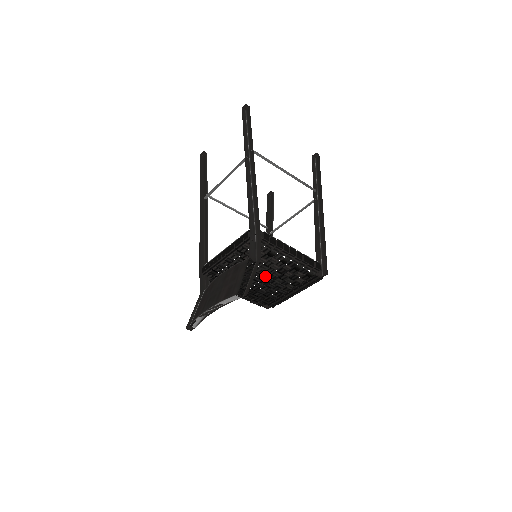
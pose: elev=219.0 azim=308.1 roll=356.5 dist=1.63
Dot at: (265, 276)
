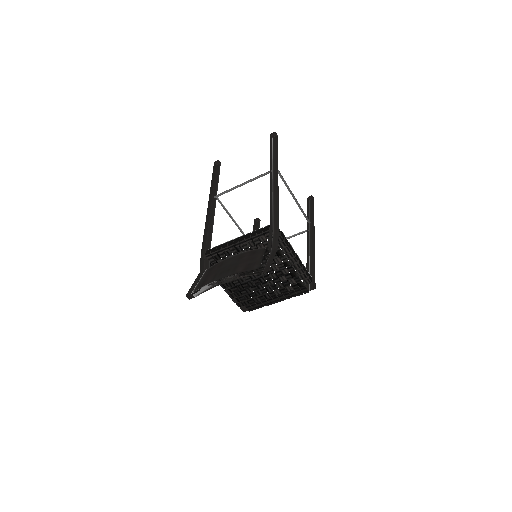
Dot at: (261, 275)
